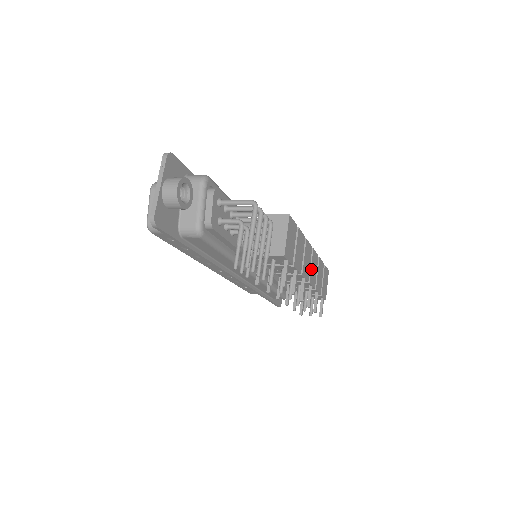
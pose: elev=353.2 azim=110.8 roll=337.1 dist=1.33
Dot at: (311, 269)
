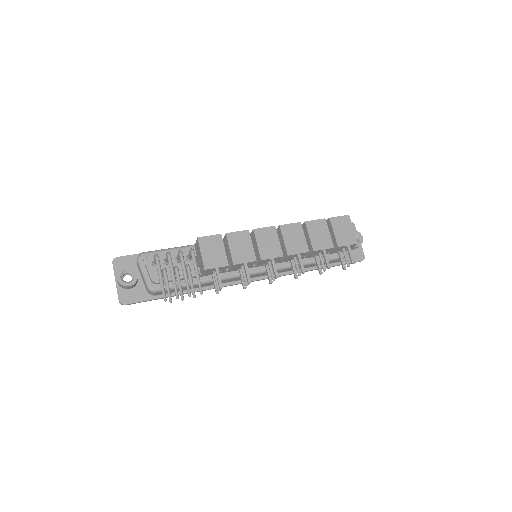
Dot at: (286, 243)
